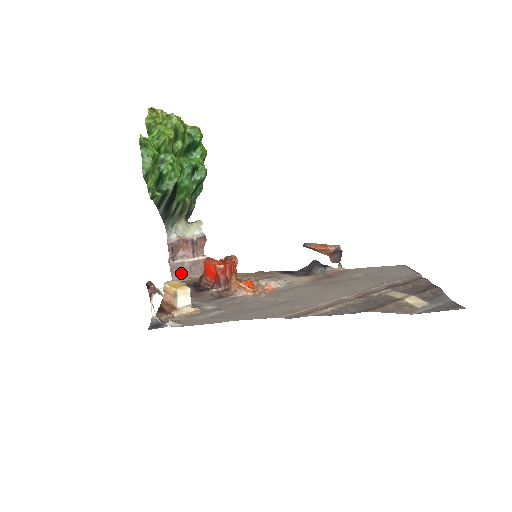
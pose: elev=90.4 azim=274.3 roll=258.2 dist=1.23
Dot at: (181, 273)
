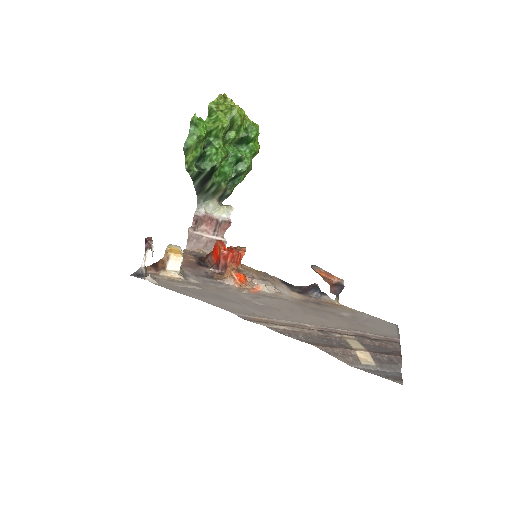
Dot at: (197, 244)
